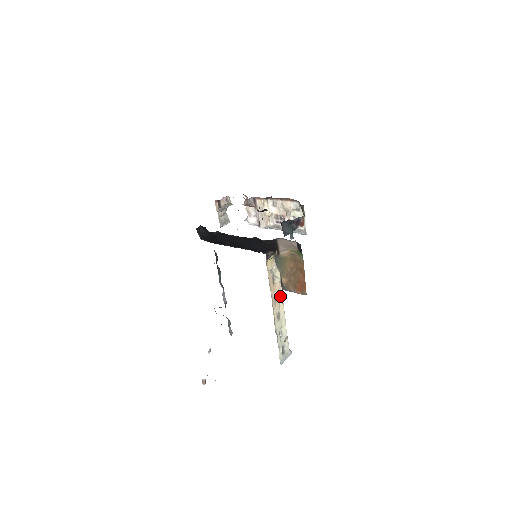
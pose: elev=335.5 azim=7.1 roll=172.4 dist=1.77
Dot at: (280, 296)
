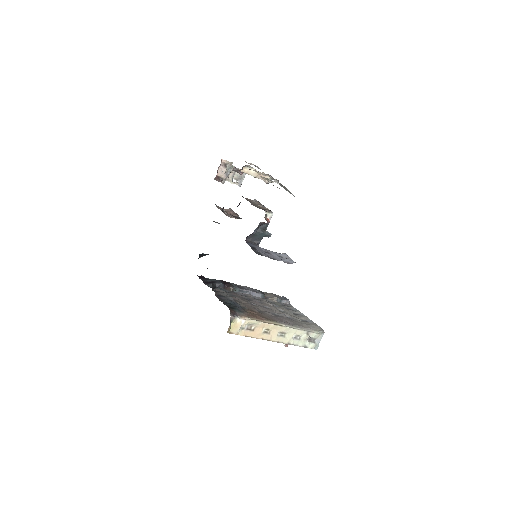
Dot at: (270, 326)
